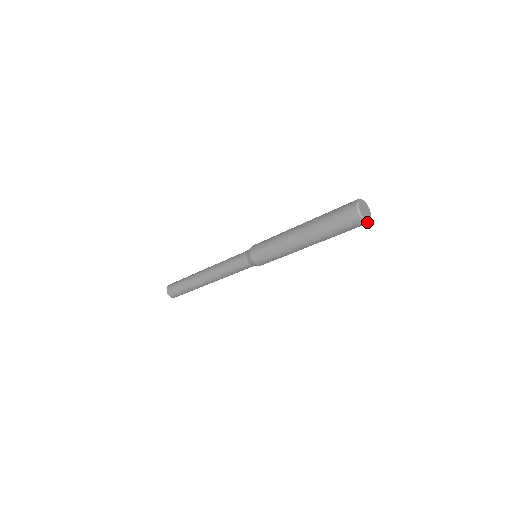
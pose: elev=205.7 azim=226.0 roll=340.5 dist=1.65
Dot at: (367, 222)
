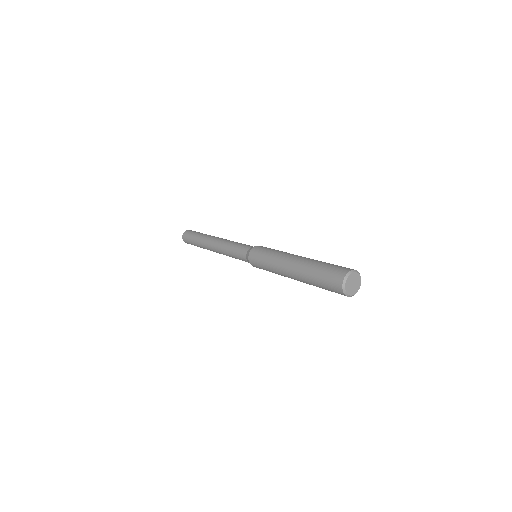
Dot at: (353, 295)
